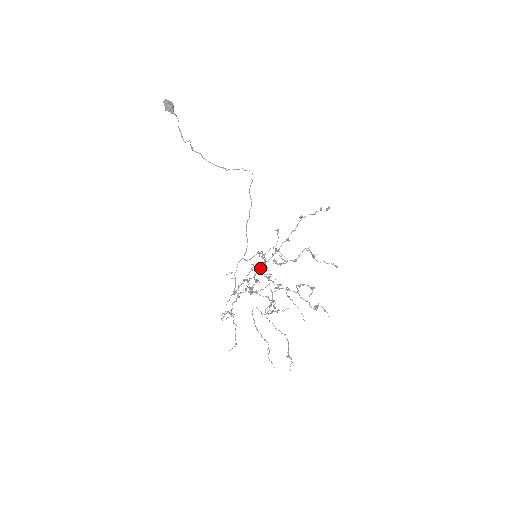
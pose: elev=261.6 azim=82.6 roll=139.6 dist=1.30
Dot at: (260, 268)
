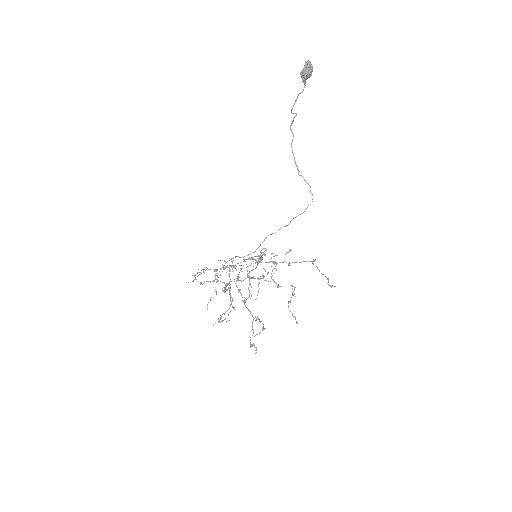
Dot at: occluded
